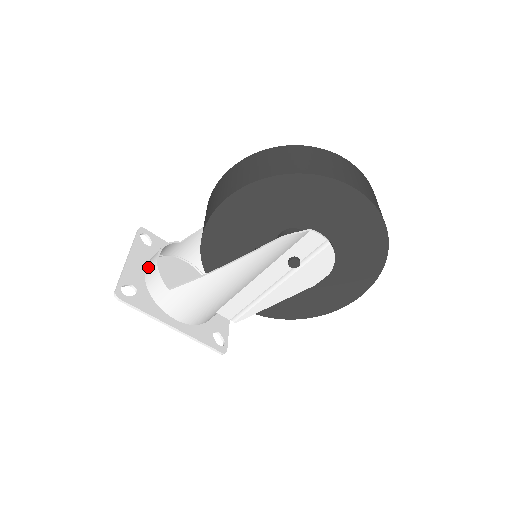
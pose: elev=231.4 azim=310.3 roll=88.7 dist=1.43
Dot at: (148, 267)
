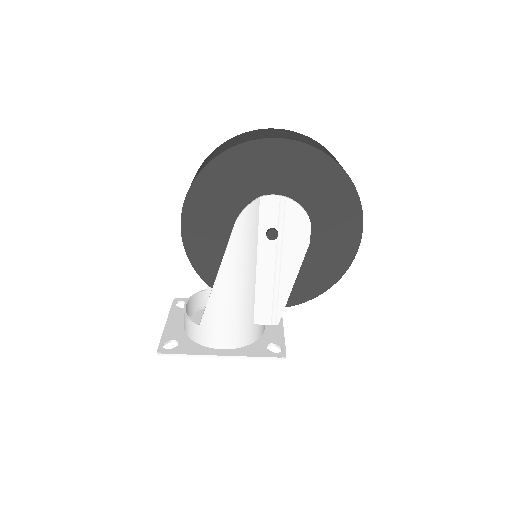
Dot at: occluded
